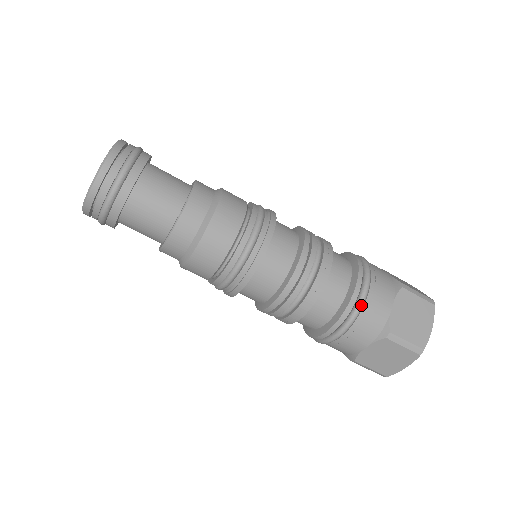
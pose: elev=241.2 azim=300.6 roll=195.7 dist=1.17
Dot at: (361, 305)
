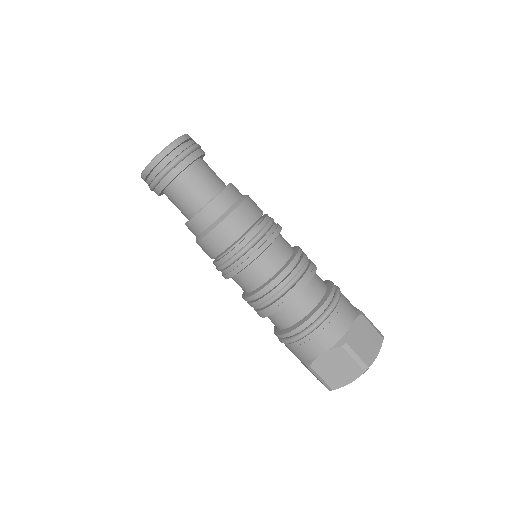
Dot at: (329, 312)
